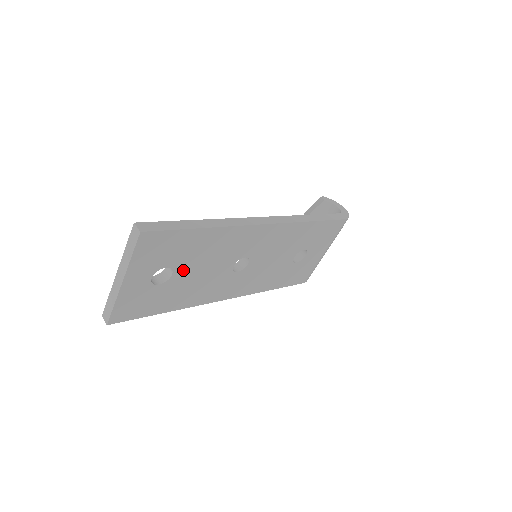
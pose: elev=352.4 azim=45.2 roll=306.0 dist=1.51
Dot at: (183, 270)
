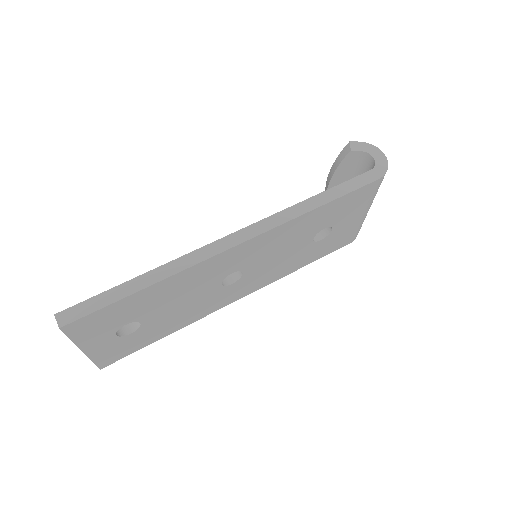
Dot at: (152, 315)
